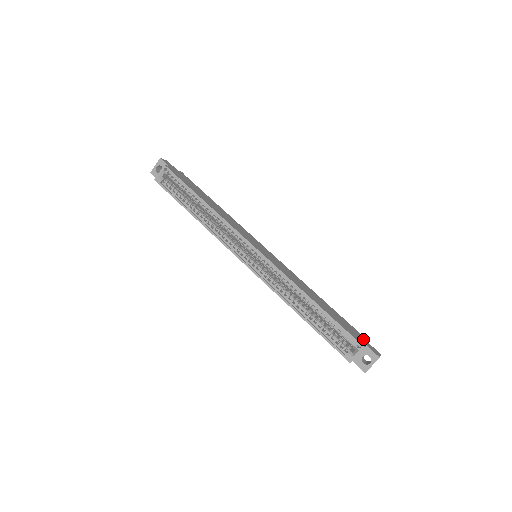
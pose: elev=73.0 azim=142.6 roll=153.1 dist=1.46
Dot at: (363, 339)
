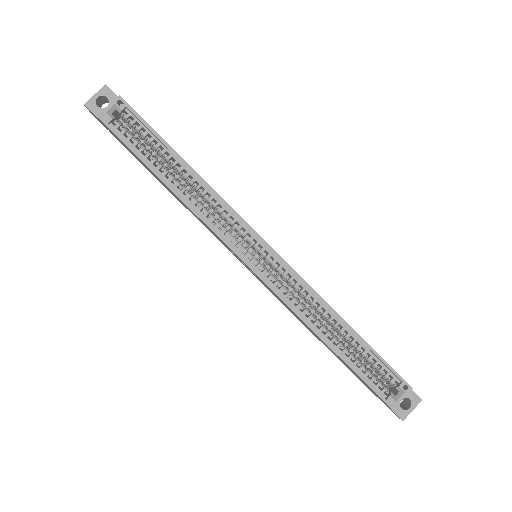
Dot at: occluded
